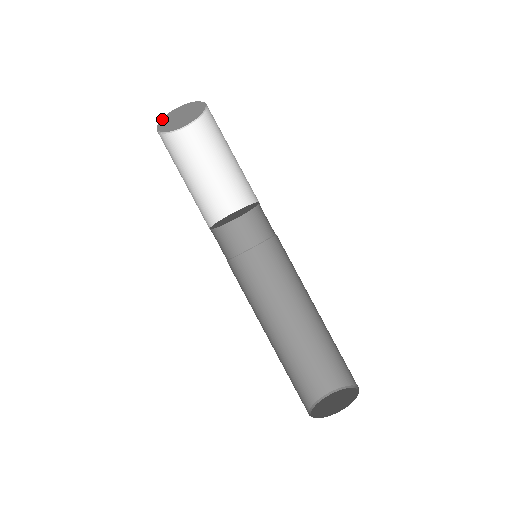
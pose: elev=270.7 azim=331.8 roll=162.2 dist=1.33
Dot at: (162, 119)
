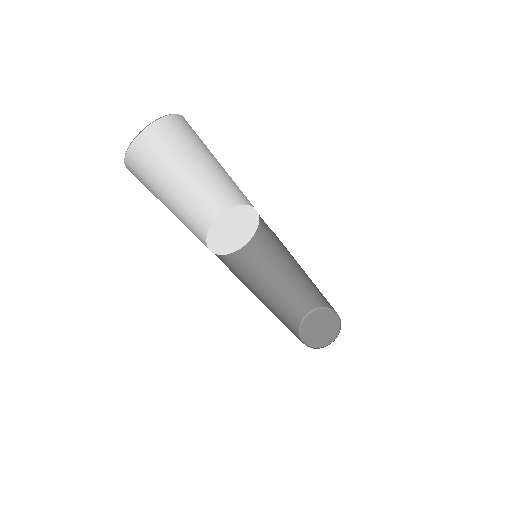
Dot at: (126, 154)
